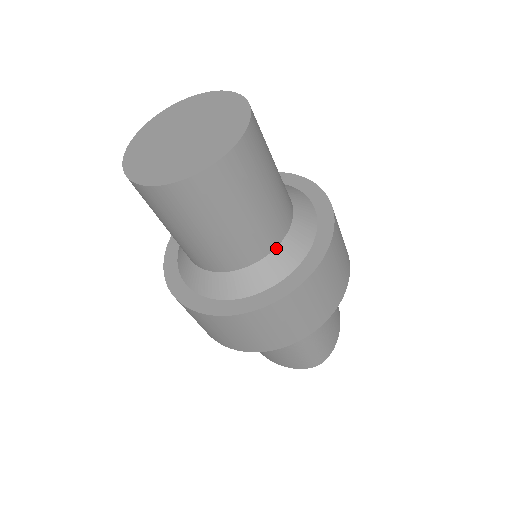
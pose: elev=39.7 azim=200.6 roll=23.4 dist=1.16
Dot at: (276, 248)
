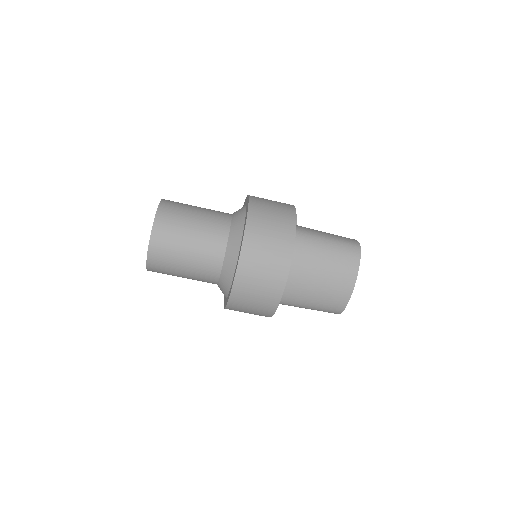
Dot at: (232, 217)
